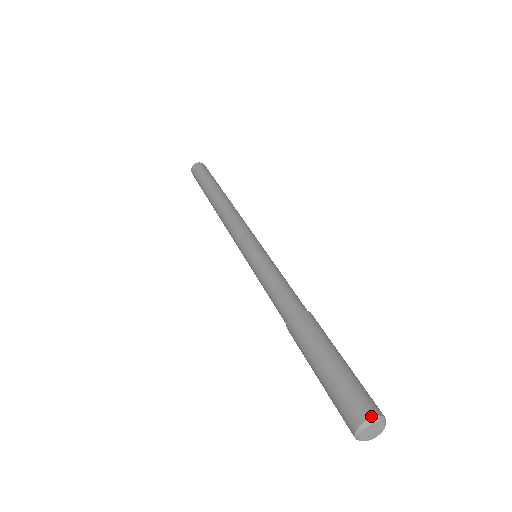
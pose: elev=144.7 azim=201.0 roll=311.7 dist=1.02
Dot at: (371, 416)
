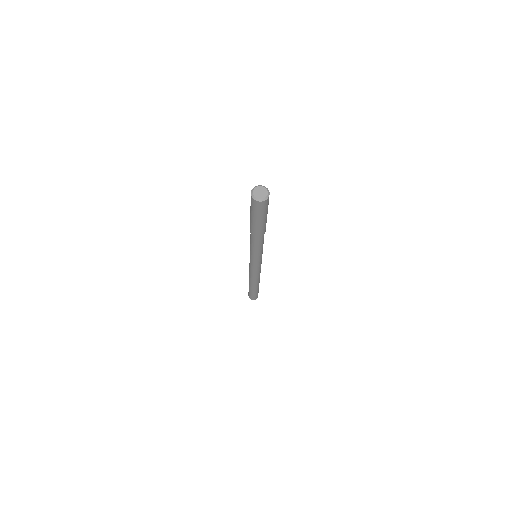
Dot at: (252, 189)
